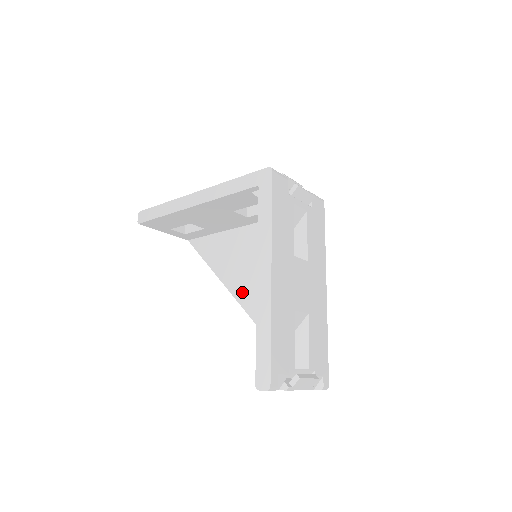
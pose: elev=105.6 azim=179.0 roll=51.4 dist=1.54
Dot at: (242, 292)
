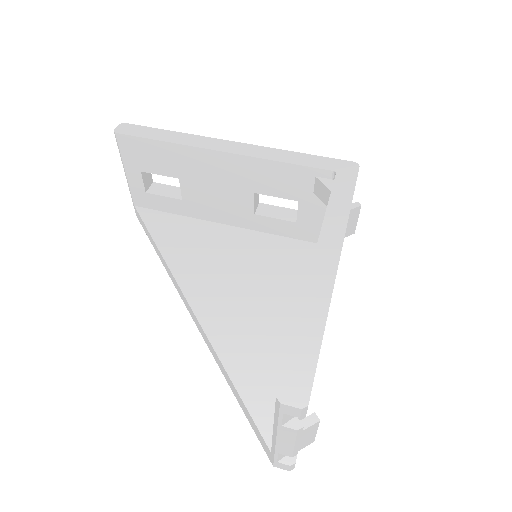
Dot at: (200, 293)
